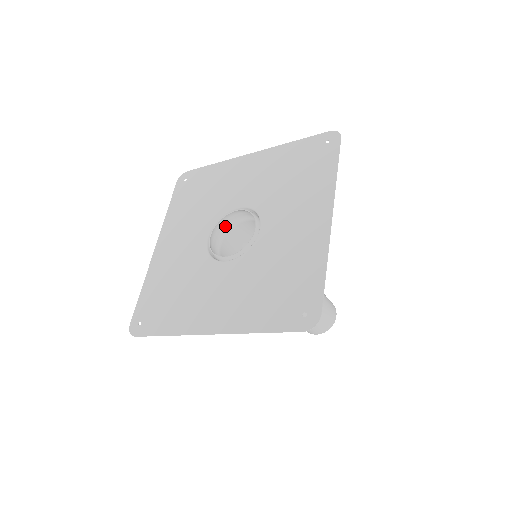
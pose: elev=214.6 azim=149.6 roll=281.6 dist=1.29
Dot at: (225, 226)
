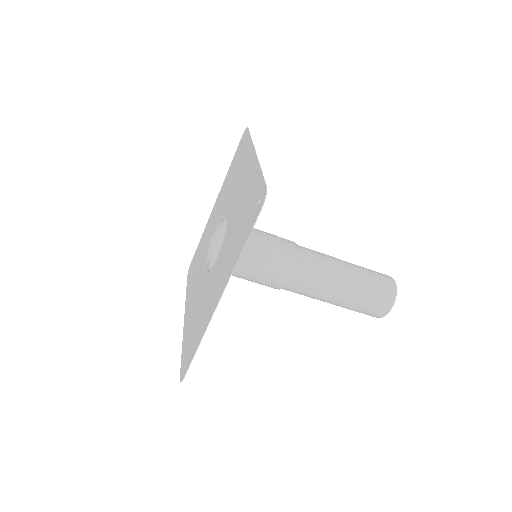
Dot at: occluded
